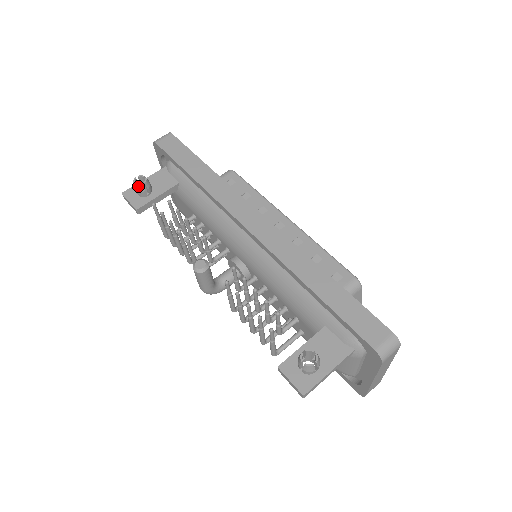
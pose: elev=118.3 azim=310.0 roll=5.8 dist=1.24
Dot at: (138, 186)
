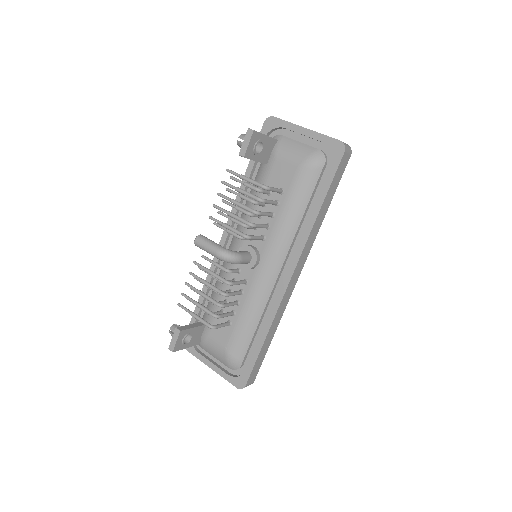
Dot at: (172, 327)
